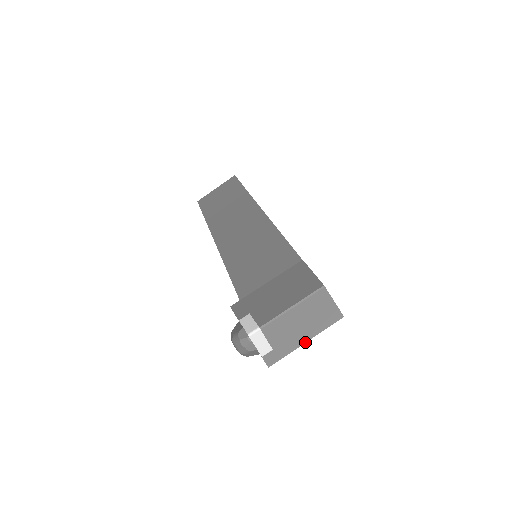
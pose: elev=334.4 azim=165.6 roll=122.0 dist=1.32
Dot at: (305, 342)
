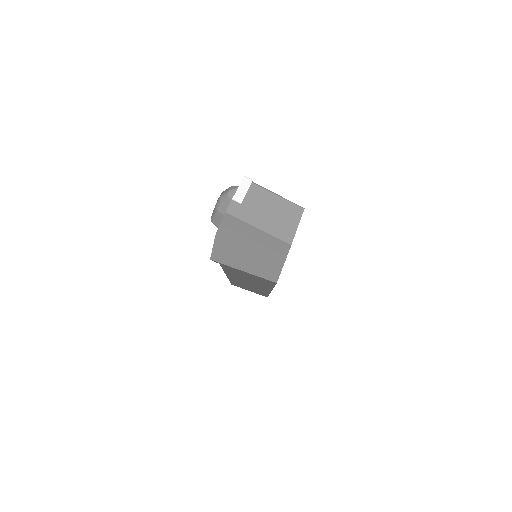
Dot at: (258, 228)
